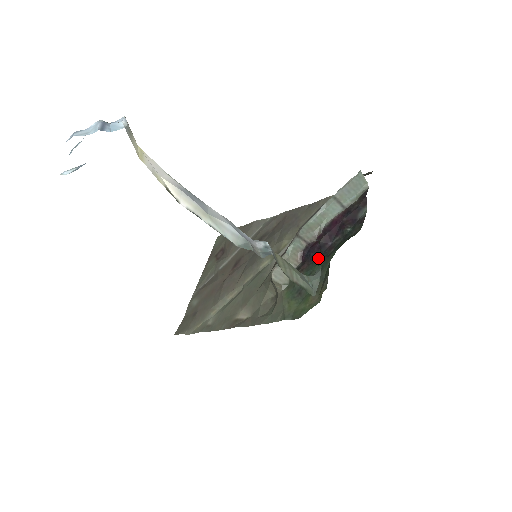
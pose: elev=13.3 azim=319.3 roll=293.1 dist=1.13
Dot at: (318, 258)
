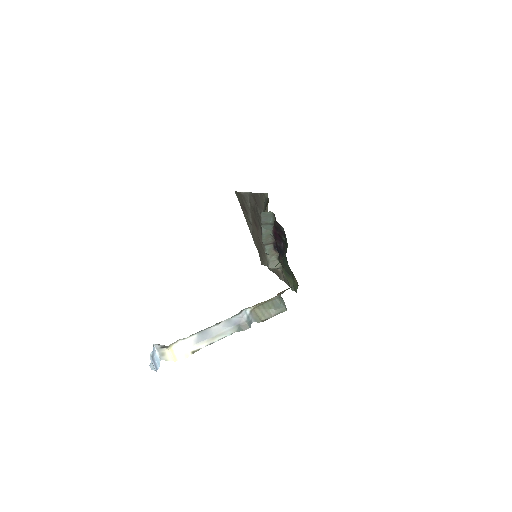
Dot at: (283, 254)
